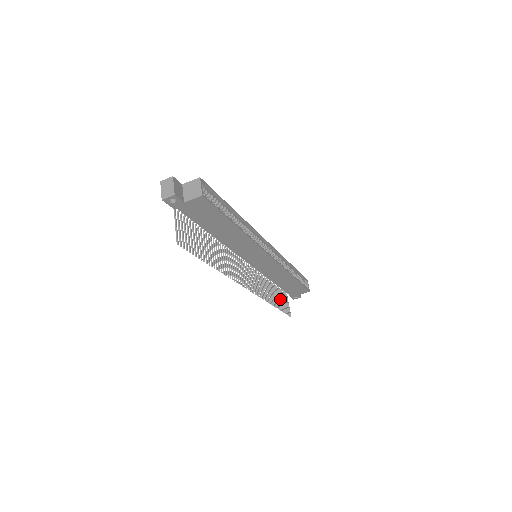
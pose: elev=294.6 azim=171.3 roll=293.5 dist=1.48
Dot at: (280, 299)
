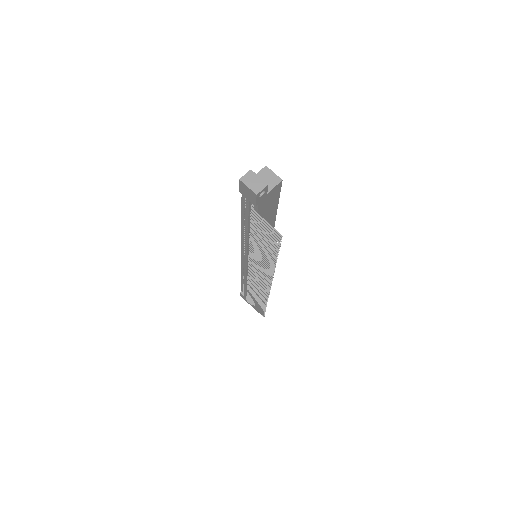
Dot at: (256, 302)
